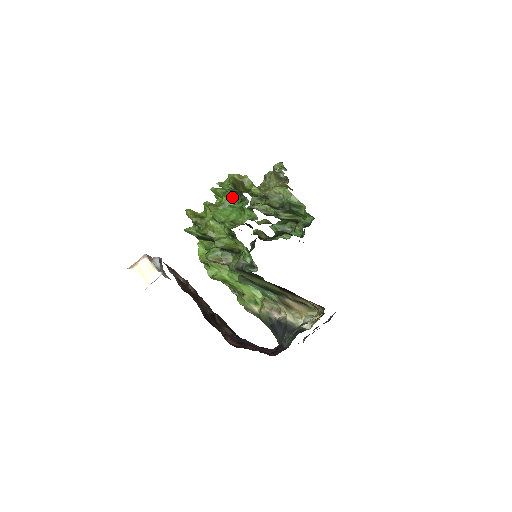
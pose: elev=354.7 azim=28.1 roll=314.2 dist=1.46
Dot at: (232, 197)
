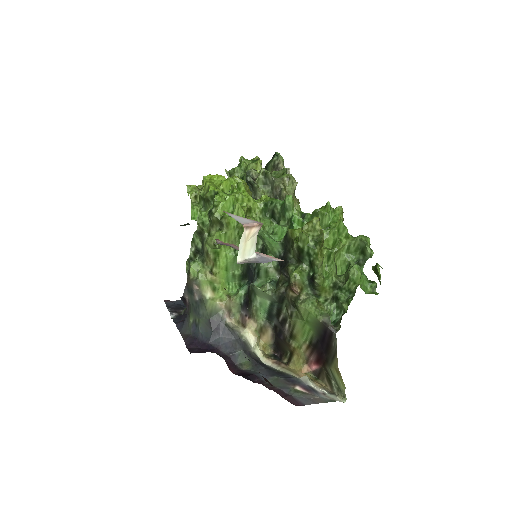
Dot at: (351, 249)
